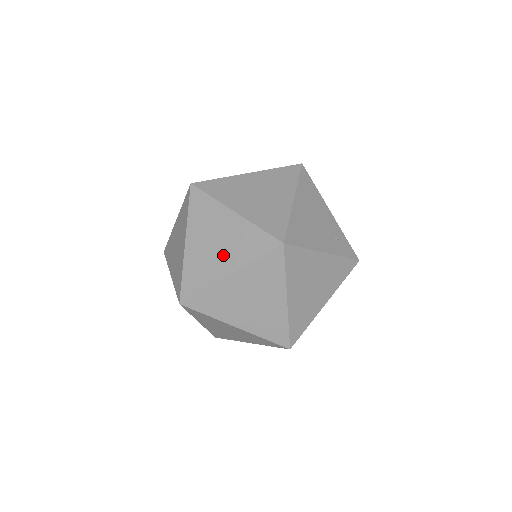
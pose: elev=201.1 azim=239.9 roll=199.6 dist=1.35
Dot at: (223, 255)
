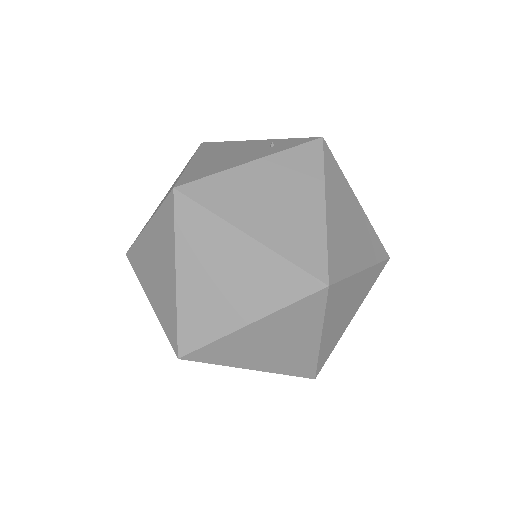
Dot at: (164, 268)
